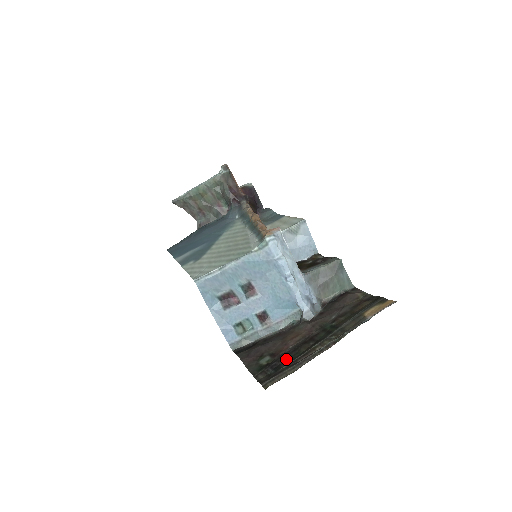
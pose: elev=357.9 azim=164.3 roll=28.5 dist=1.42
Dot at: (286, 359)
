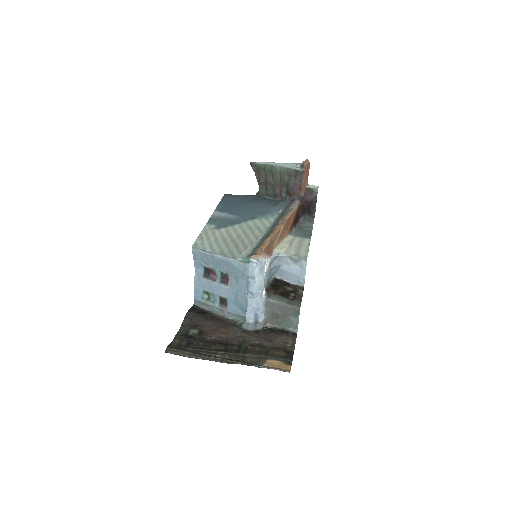
Dot at: (199, 344)
